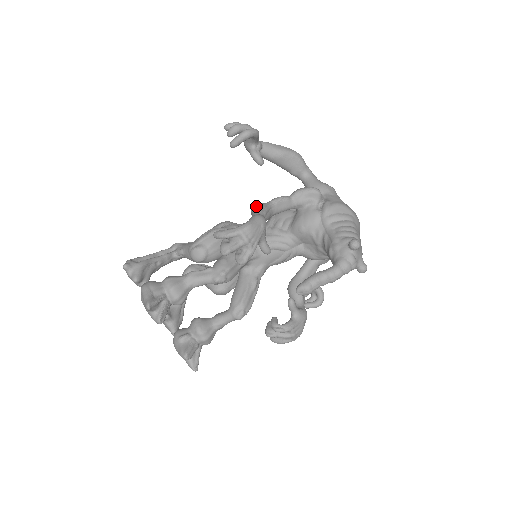
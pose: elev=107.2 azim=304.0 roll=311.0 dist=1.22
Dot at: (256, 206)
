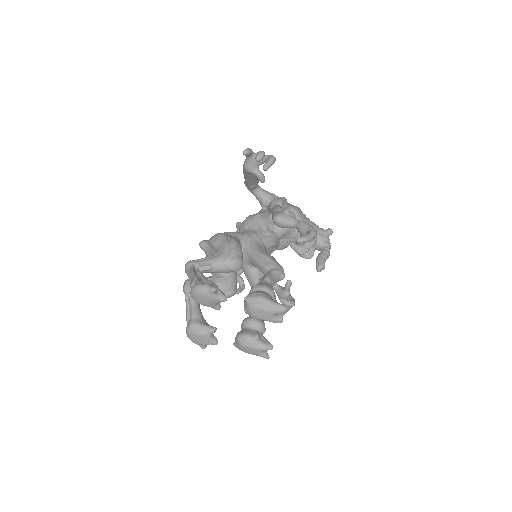
Dot at: (283, 215)
